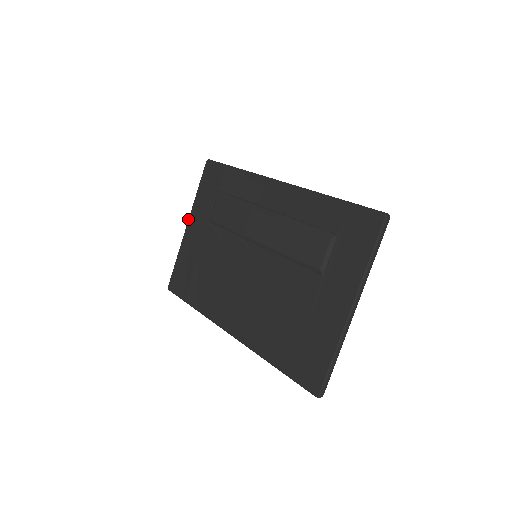
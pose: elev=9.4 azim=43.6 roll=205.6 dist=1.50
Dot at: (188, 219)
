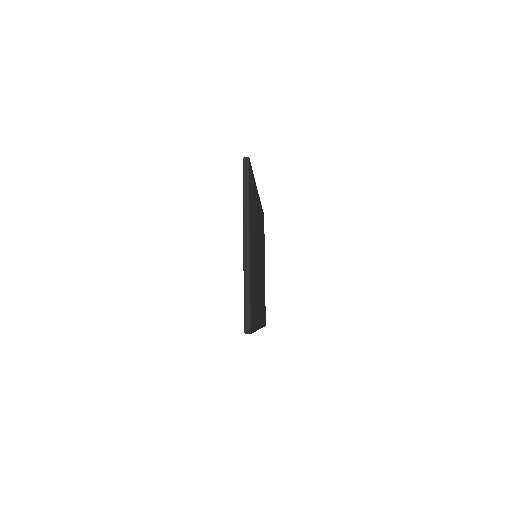
Dot at: occluded
